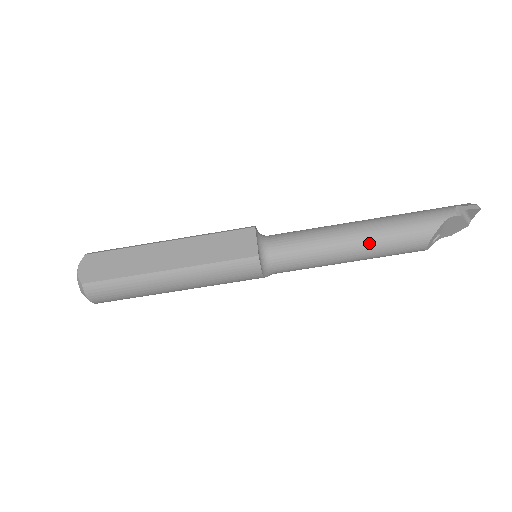
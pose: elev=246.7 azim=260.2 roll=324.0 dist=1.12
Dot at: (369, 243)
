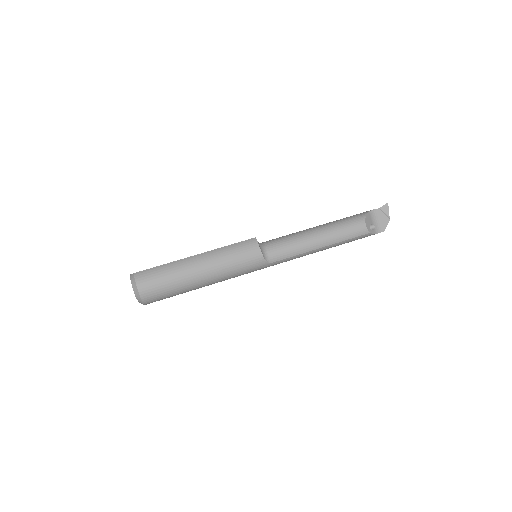
Dot at: (327, 227)
